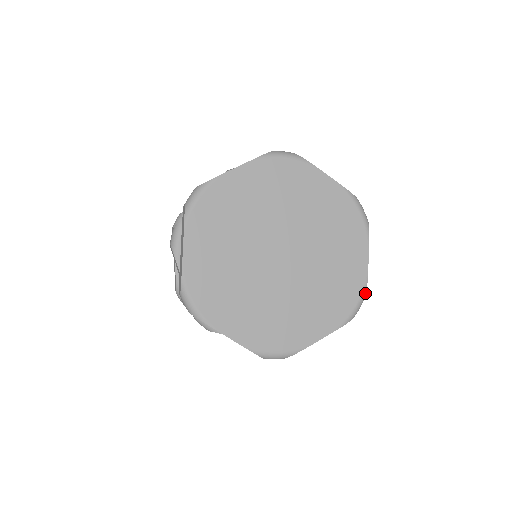
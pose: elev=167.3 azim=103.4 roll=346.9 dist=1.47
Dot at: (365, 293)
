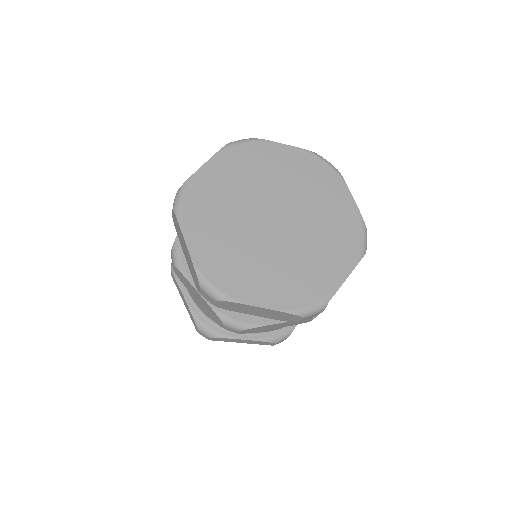
Dot at: (365, 227)
